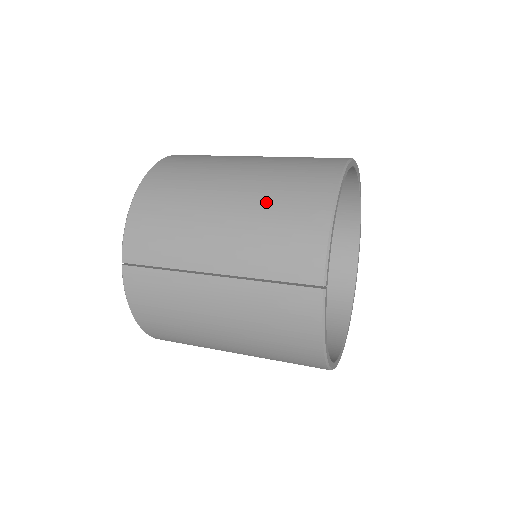
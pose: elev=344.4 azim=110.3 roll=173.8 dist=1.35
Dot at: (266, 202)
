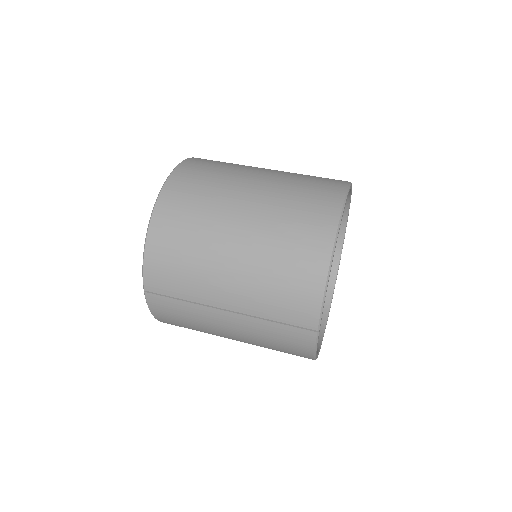
Dot at: (270, 256)
